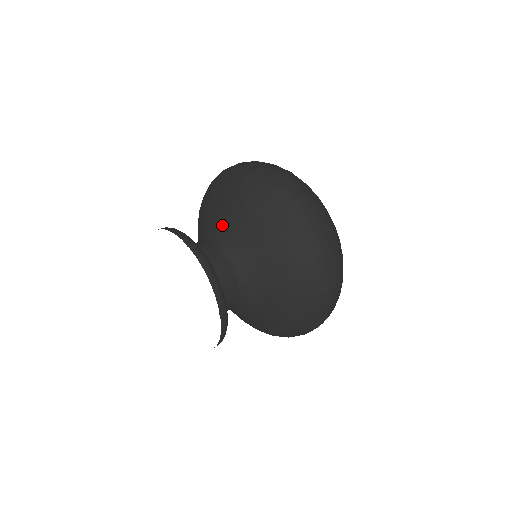
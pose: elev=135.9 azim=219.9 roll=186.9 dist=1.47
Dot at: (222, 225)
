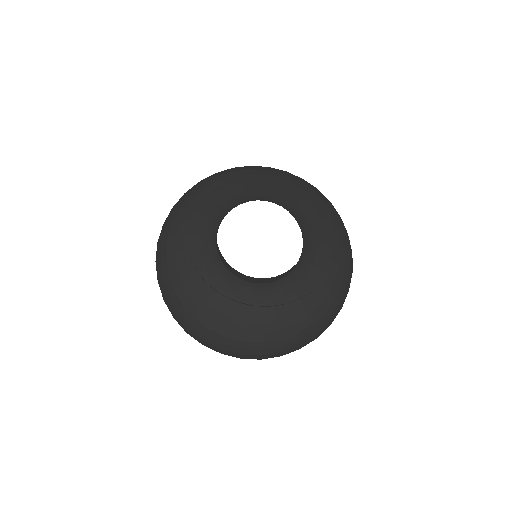
Dot at: (243, 194)
